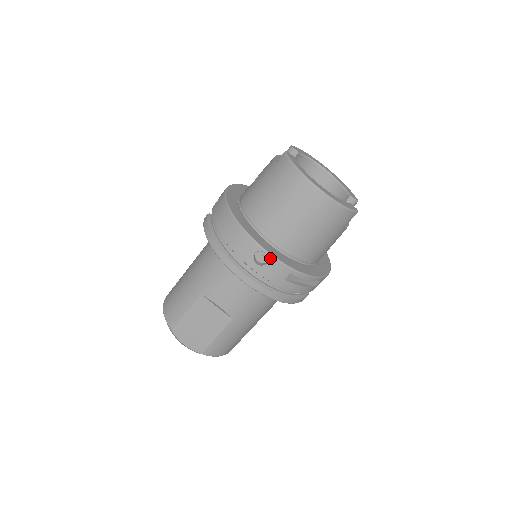
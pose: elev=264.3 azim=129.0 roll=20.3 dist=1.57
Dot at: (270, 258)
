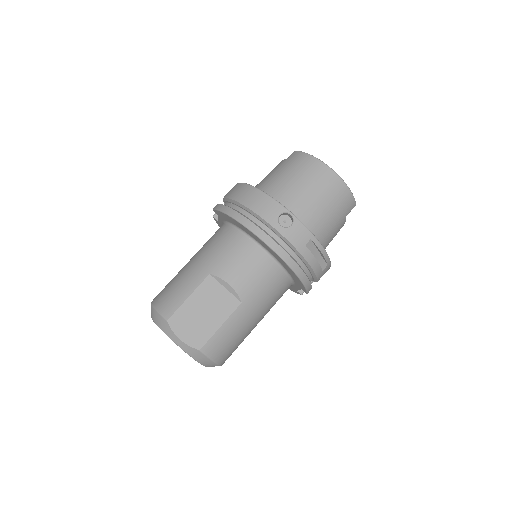
Dot at: (294, 219)
